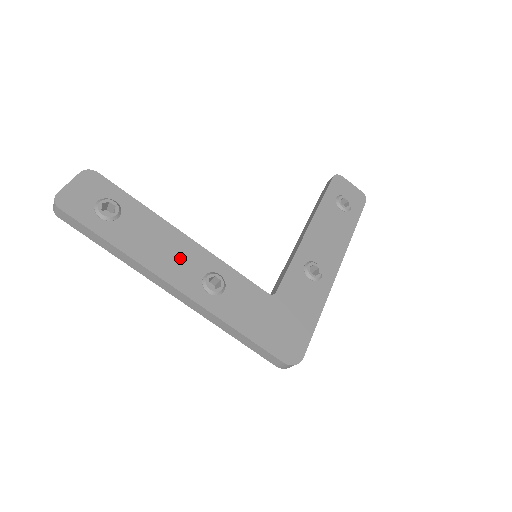
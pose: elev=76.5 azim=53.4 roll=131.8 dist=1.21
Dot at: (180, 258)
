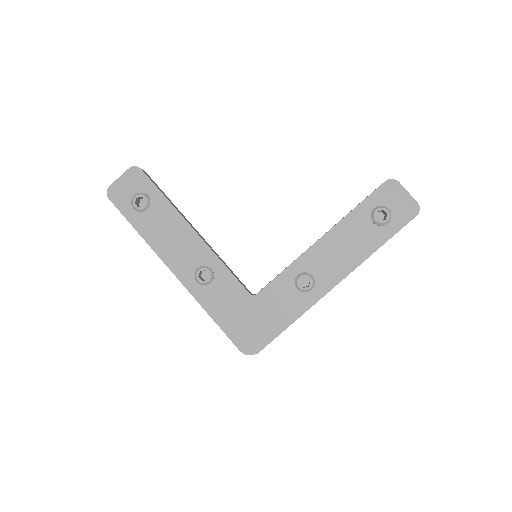
Dot at: (184, 250)
